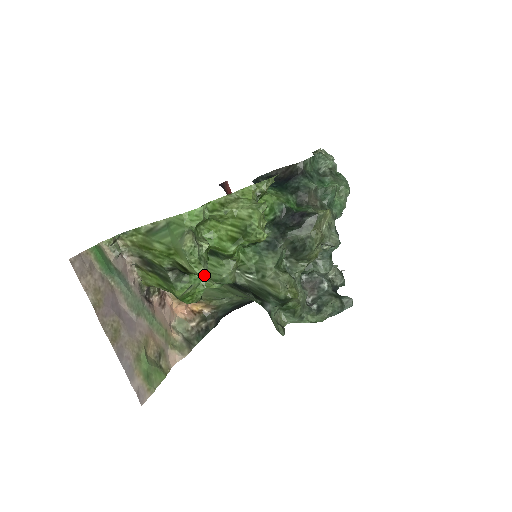
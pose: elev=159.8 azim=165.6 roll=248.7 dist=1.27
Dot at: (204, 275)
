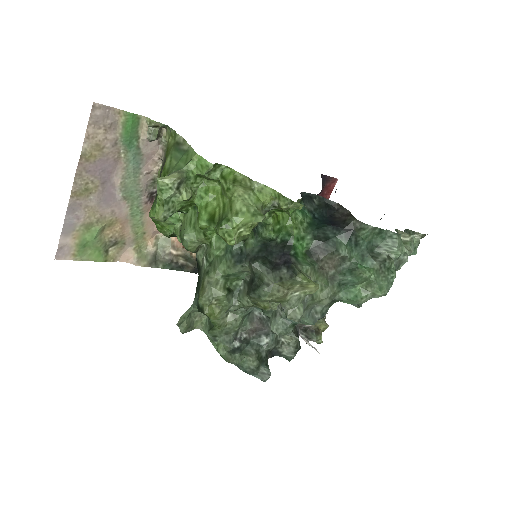
Dot at: (158, 218)
